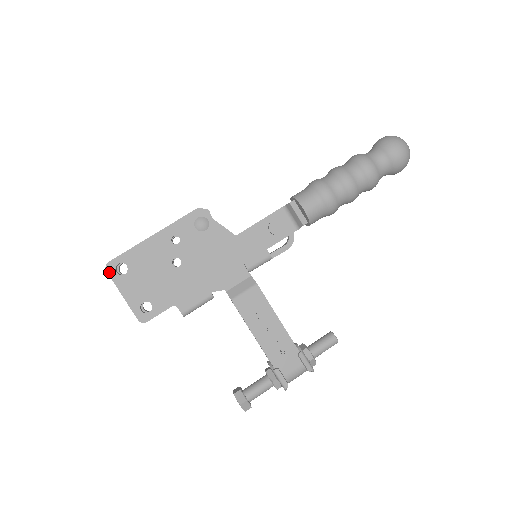
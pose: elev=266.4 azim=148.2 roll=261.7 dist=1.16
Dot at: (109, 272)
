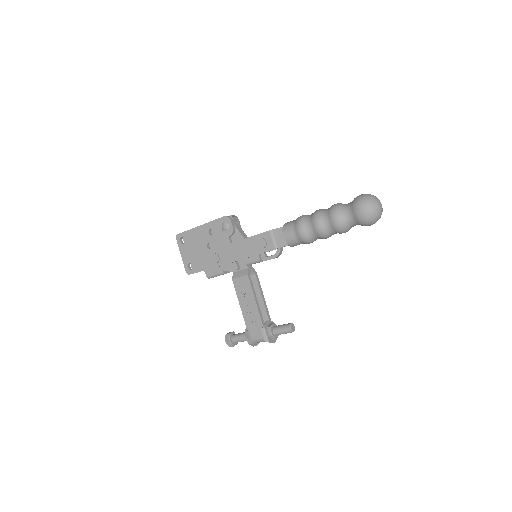
Dot at: (177, 240)
